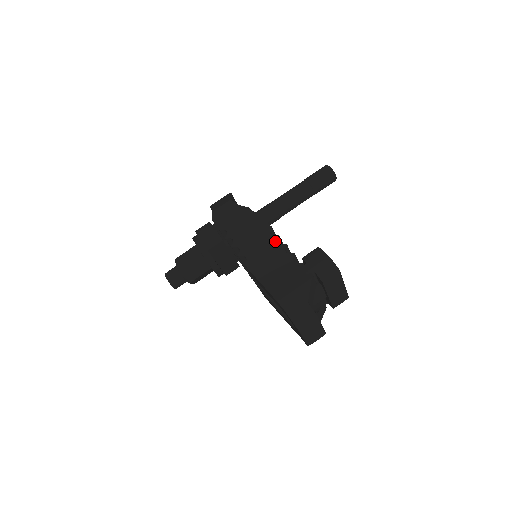
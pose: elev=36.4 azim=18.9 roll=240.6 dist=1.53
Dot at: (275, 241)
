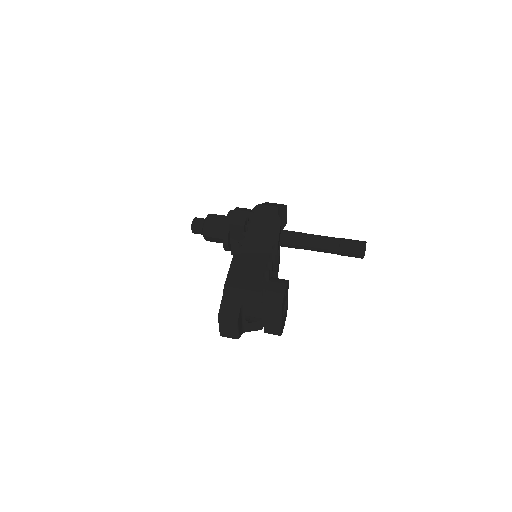
Dot at: (269, 253)
